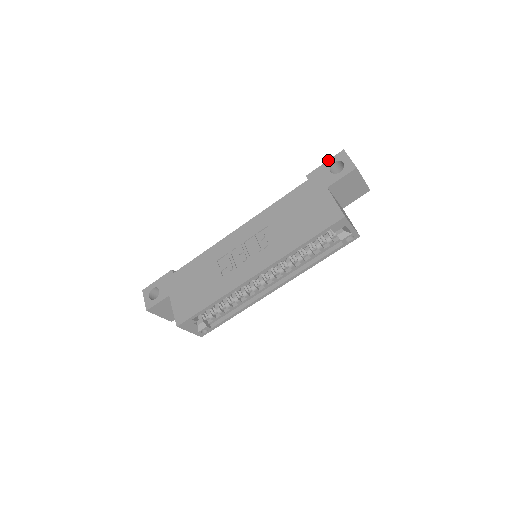
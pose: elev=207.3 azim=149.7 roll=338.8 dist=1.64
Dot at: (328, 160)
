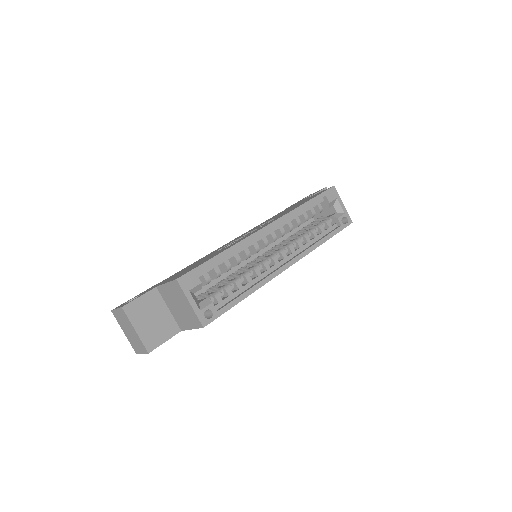
Dot at: (300, 200)
